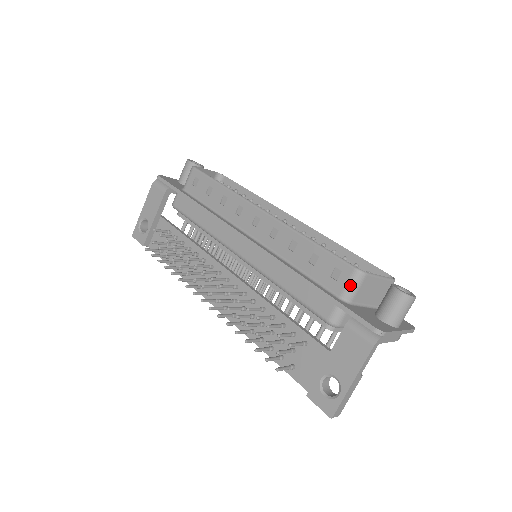
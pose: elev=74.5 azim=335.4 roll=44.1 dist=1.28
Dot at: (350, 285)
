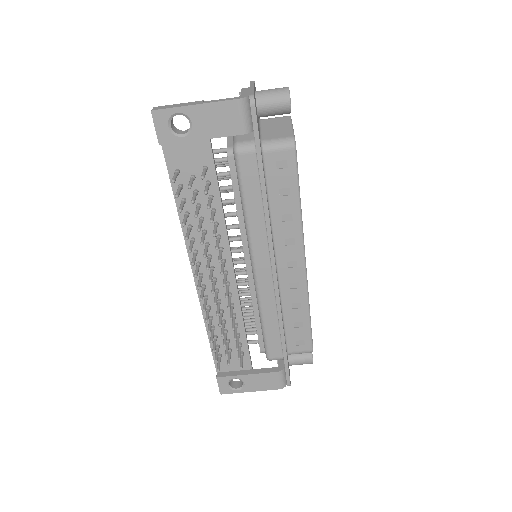
Dot at: (300, 353)
